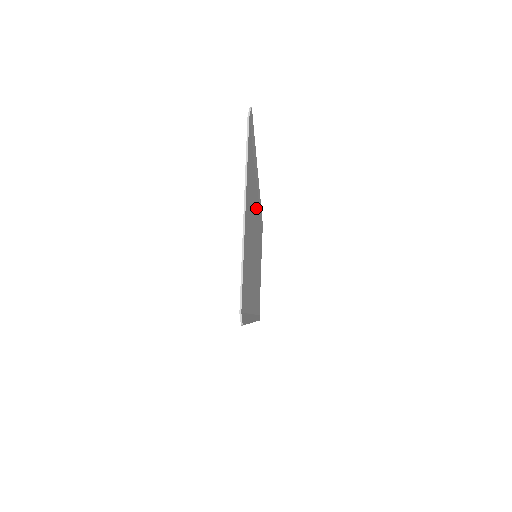
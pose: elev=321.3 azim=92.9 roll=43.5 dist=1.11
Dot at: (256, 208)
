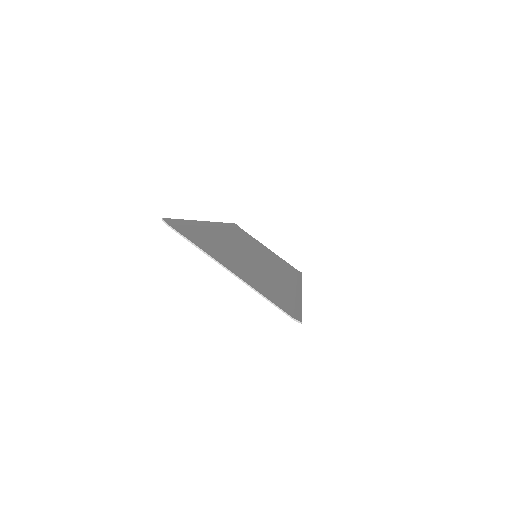
Dot at: (223, 237)
